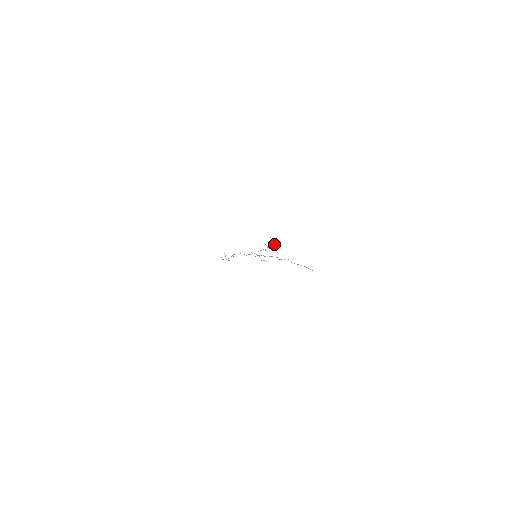
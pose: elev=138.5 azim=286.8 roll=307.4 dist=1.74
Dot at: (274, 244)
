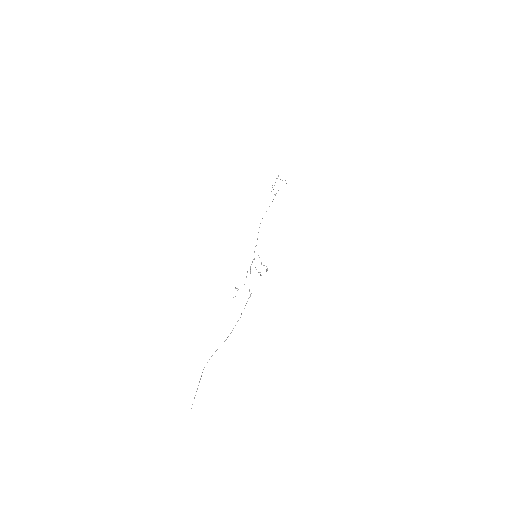
Dot at: occluded
